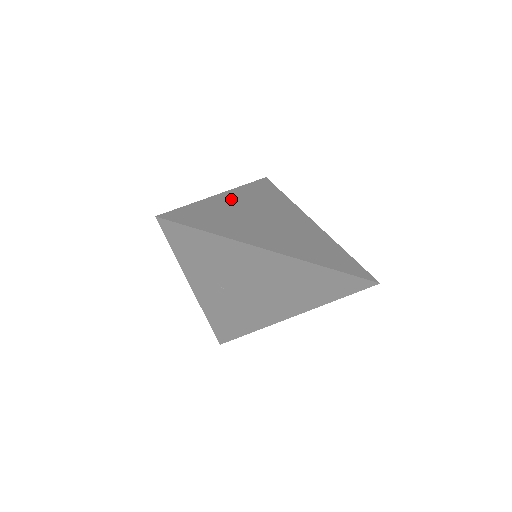
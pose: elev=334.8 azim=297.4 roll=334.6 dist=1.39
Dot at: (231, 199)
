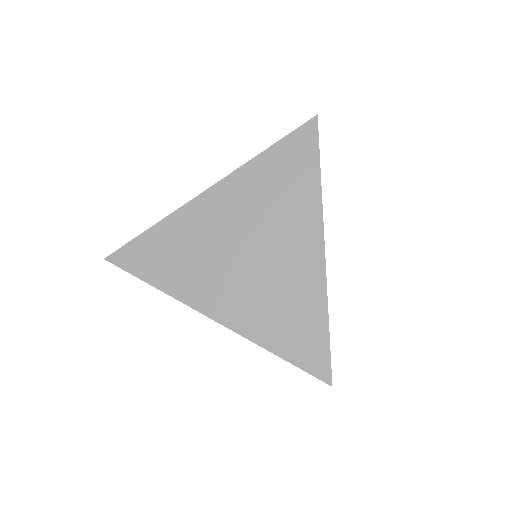
Dot at: (215, 203)
